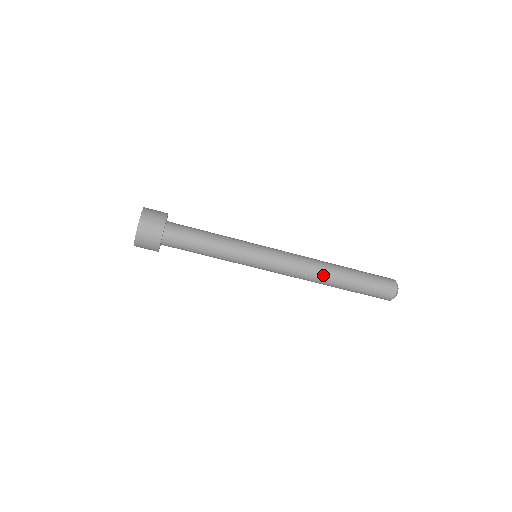
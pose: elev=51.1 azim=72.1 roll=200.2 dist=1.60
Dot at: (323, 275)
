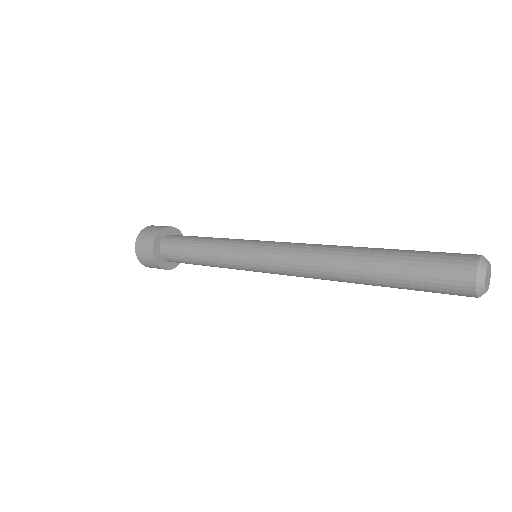
Dot at: occluded
